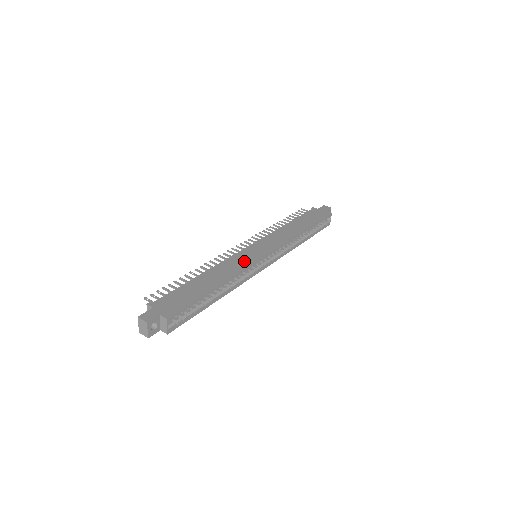
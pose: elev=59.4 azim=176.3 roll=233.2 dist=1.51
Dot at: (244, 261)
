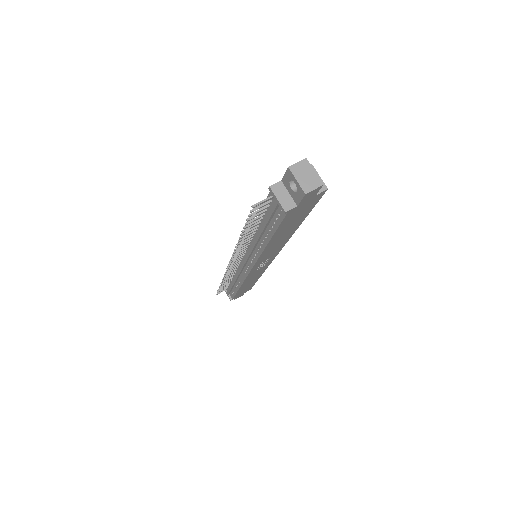
Dot at: occluded
